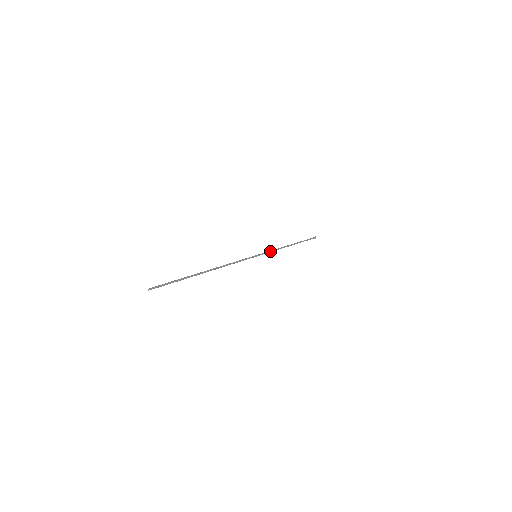
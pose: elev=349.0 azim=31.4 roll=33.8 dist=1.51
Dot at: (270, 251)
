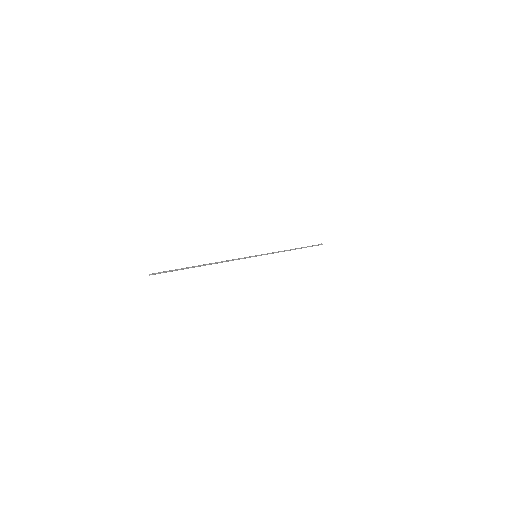
Dot at: (271, 253)
